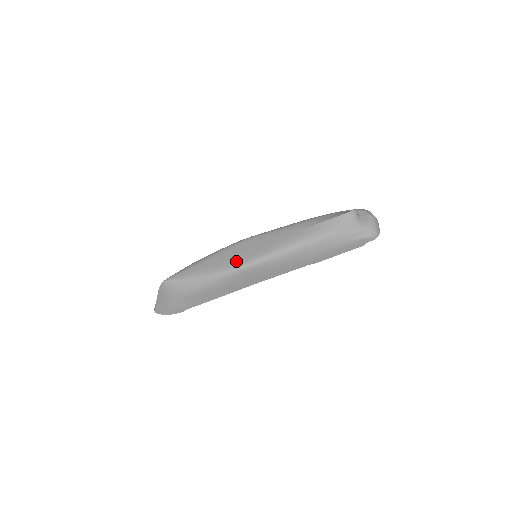
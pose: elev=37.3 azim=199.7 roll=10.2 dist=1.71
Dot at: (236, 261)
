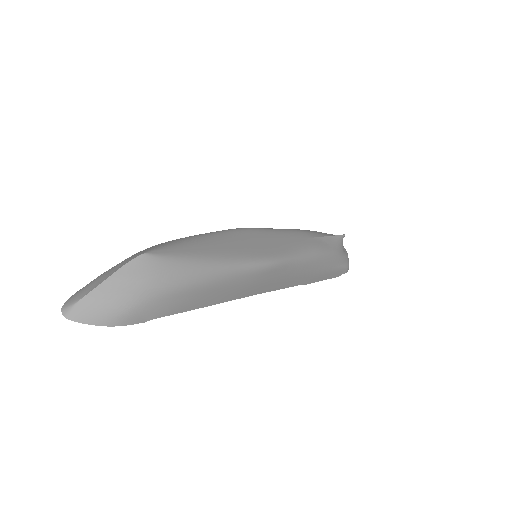
Dot at: (256, 252)
